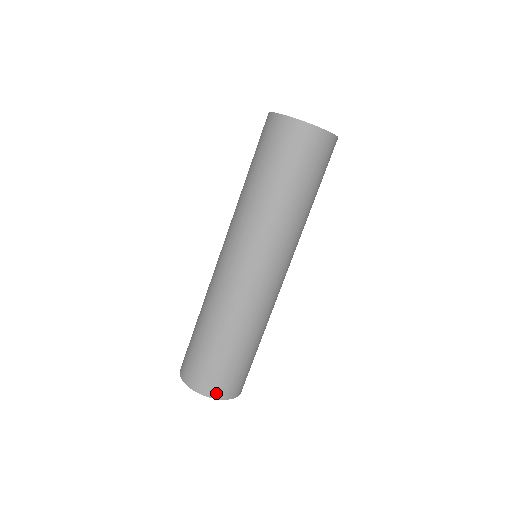
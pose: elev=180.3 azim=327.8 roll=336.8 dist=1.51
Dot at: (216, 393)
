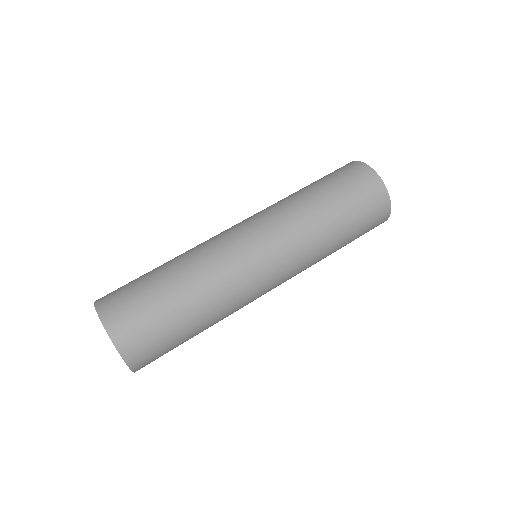
Dot at: (131, 356)
